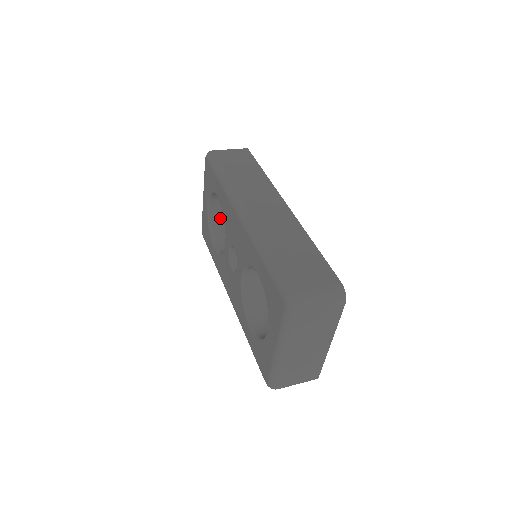
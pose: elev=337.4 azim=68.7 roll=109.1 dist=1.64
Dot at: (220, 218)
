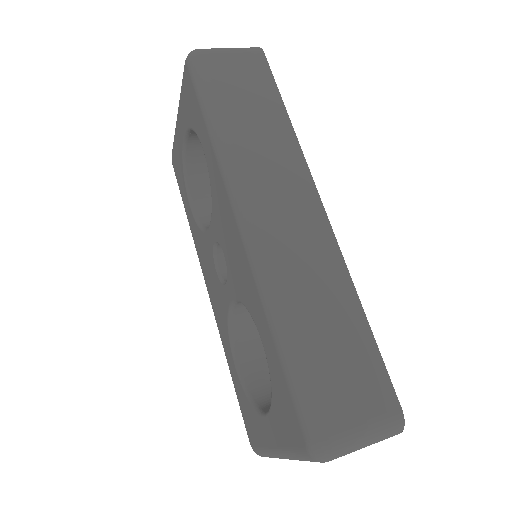
Dot at: (202, 156)
